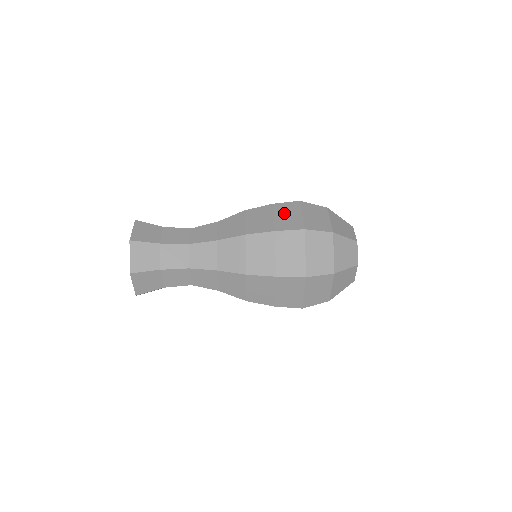
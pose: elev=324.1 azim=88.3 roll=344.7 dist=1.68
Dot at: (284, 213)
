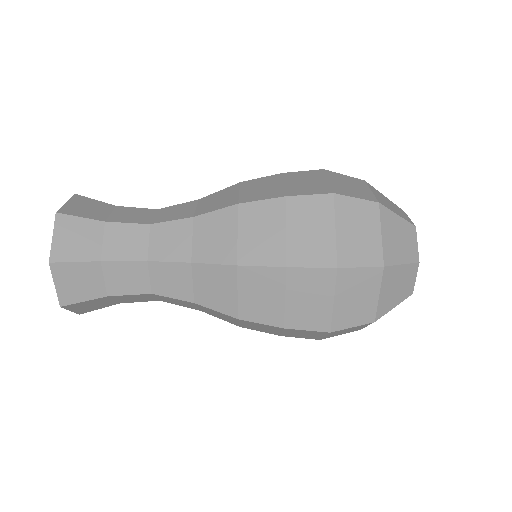
Dot at: (304, 223)
